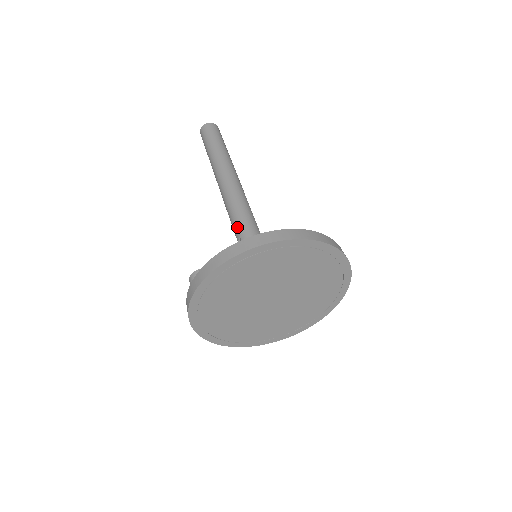
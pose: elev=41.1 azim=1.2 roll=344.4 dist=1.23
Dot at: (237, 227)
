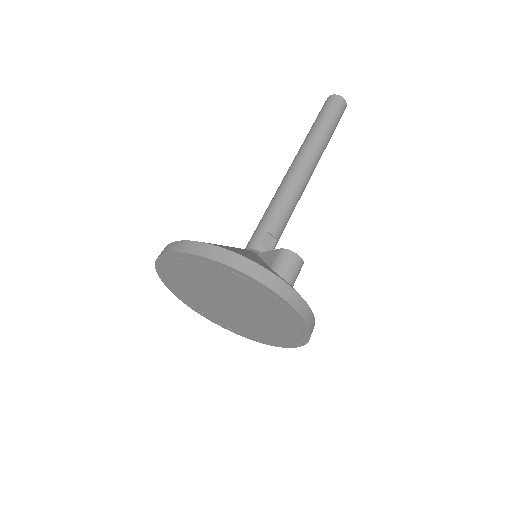
Dot at: occluded
